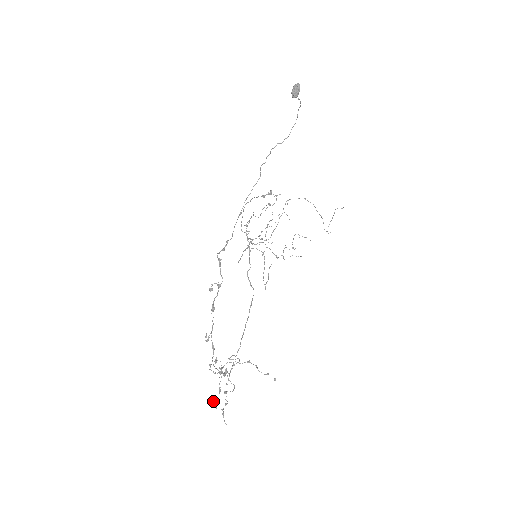
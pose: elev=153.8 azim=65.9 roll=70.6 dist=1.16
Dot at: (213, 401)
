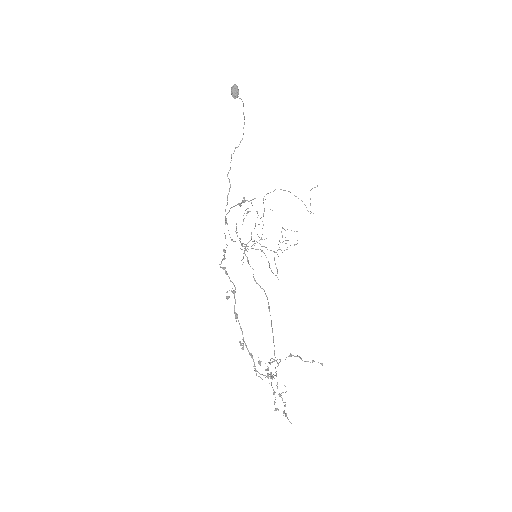
Dot at: occluded
